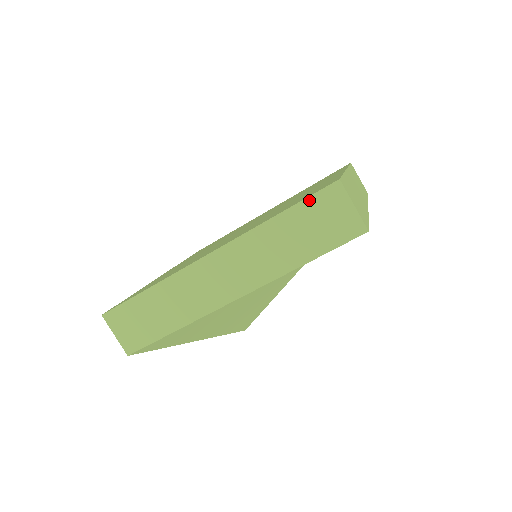
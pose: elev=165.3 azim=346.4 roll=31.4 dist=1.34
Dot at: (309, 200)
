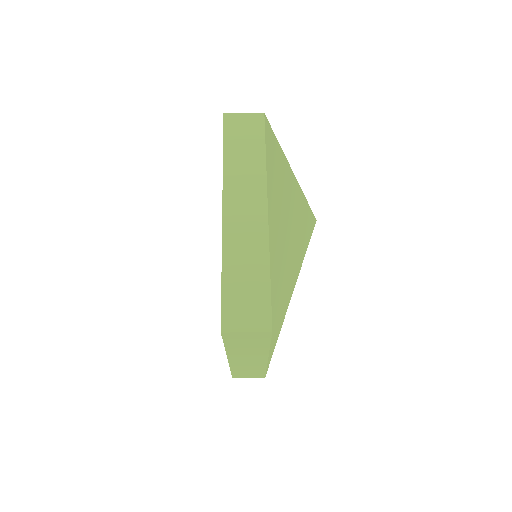
Dot at: (225, 340)
